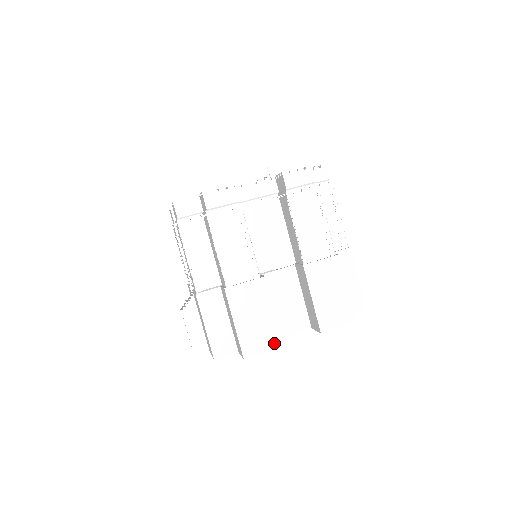
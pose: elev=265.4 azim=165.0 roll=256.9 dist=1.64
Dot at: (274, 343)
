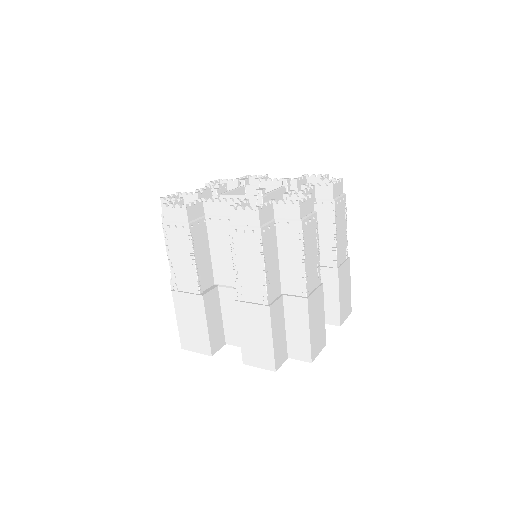
Dot at: (204, 350)
